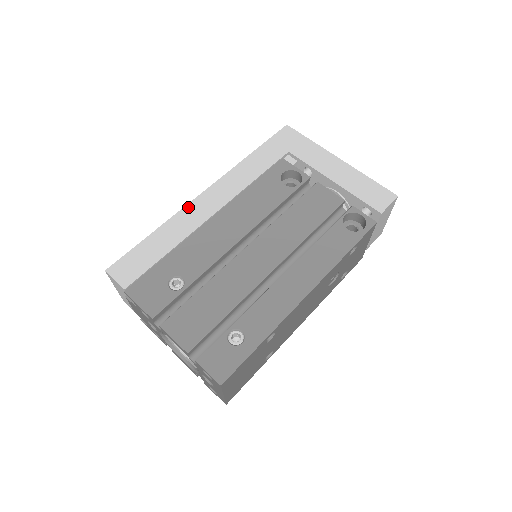
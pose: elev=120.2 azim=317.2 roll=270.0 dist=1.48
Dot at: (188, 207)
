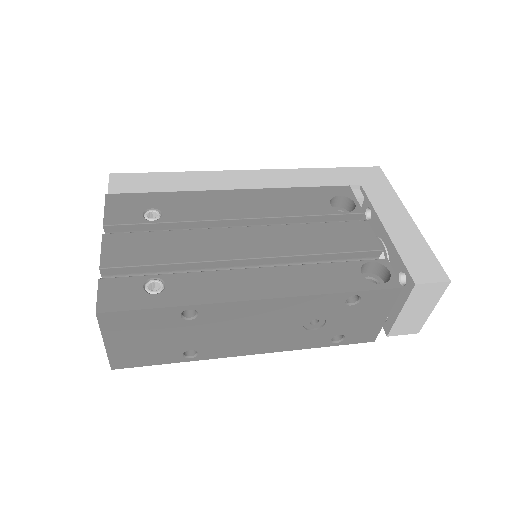
Dot at: (224, 172)
